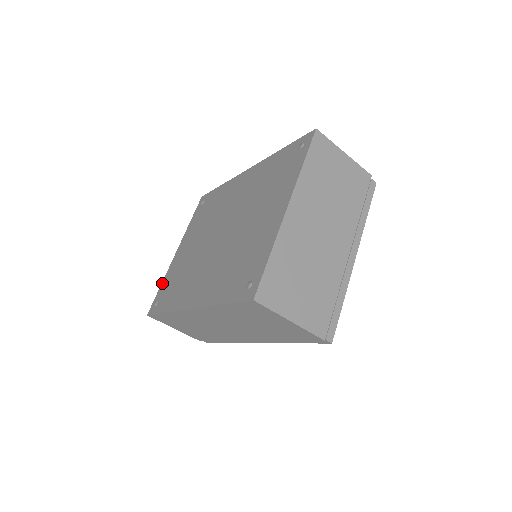
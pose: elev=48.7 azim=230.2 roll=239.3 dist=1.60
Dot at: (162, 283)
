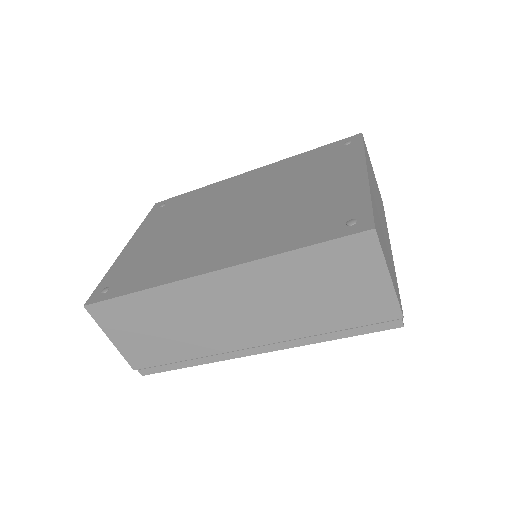
Dot at: (108, 272)
